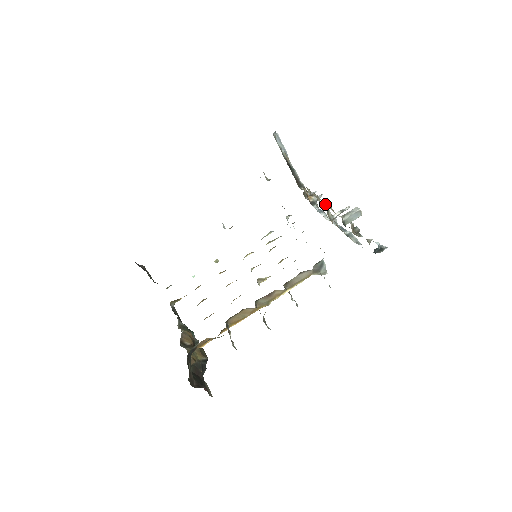
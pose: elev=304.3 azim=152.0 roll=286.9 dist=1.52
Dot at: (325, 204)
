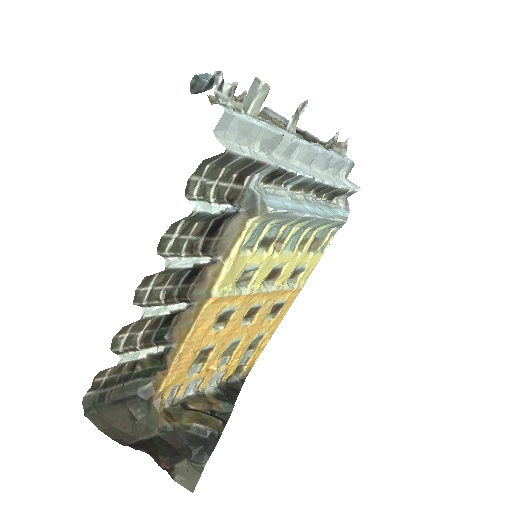
Dot at: occluded
